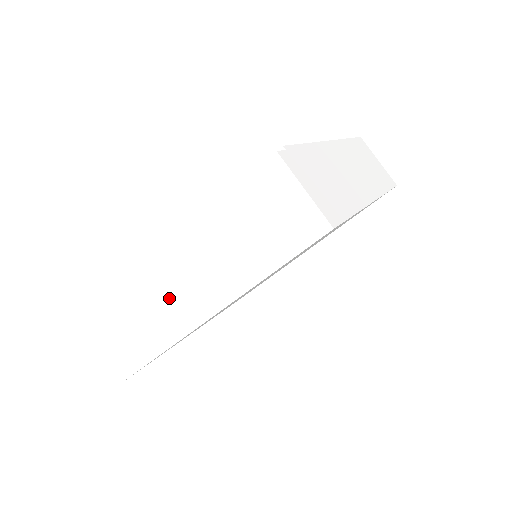
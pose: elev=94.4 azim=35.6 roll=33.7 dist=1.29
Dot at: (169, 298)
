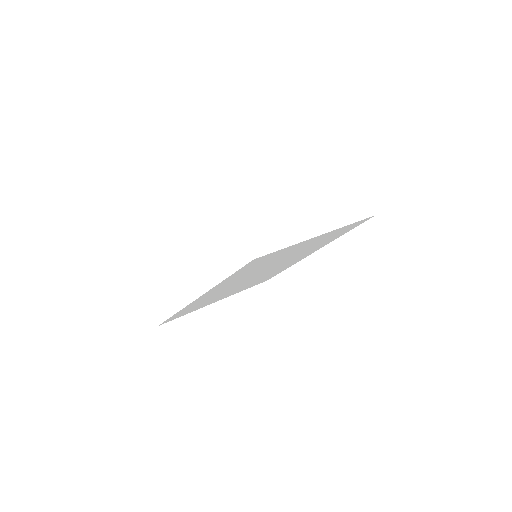
Dot at: (178, 280)
